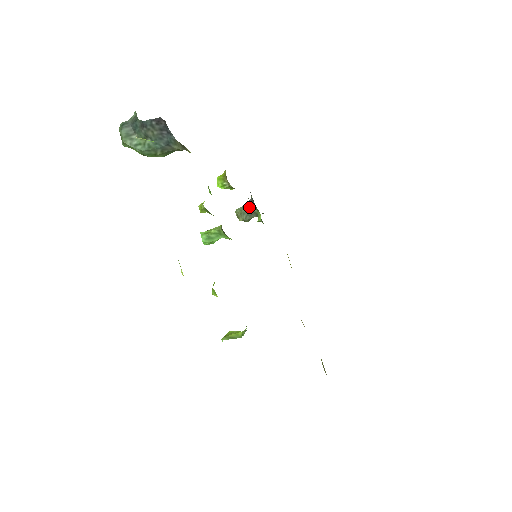
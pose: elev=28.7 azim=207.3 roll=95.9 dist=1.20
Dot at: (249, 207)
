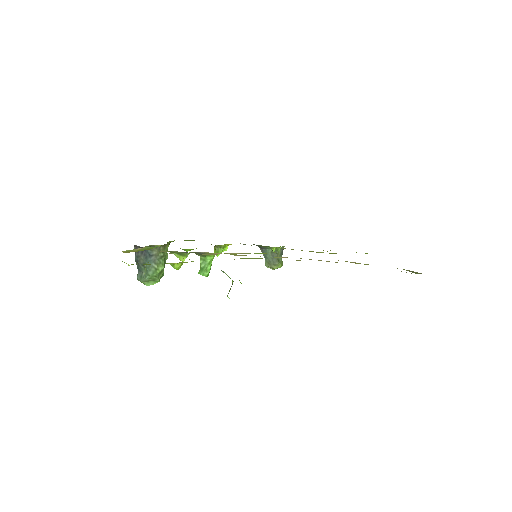
Dot at: (266, 254)
